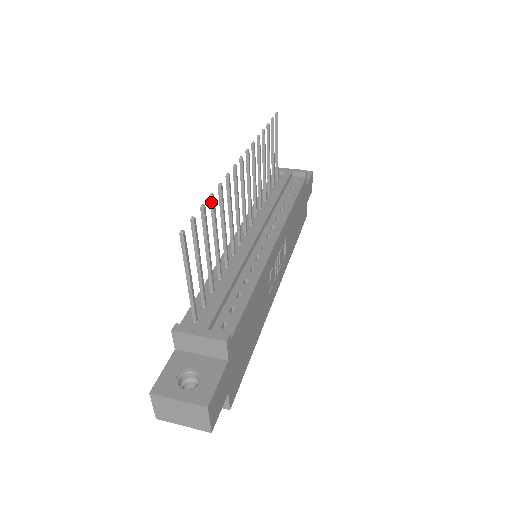
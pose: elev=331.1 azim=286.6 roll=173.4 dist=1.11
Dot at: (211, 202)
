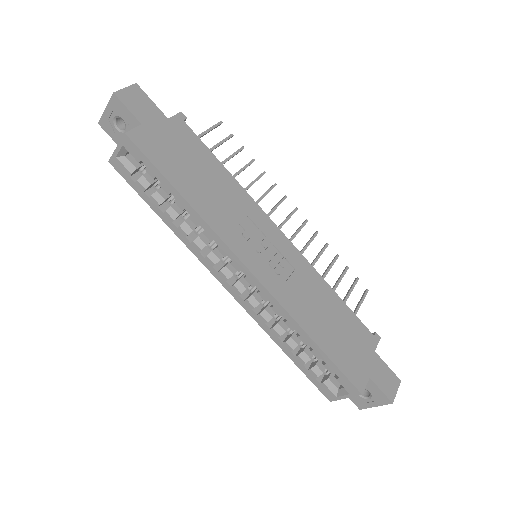
Dot at: (250, 161)
